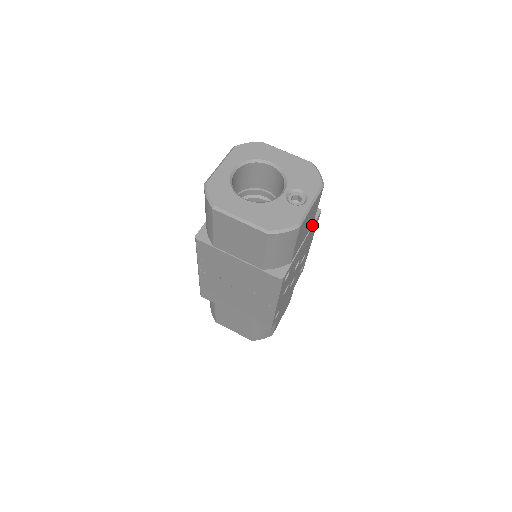
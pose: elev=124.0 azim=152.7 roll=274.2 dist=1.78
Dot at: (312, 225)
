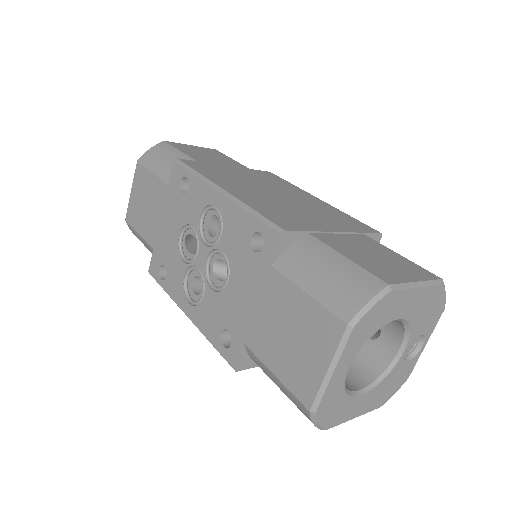
Dot at: occluded
